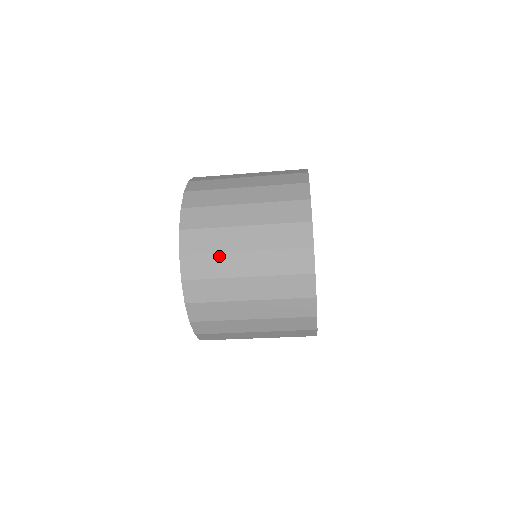
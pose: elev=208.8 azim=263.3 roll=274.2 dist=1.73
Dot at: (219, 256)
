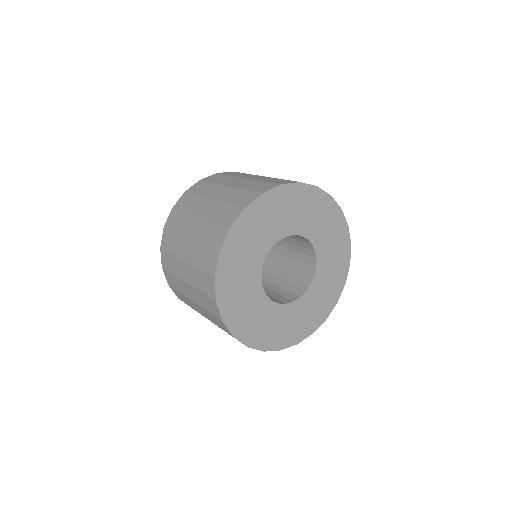
Dot at: (174, 258)
